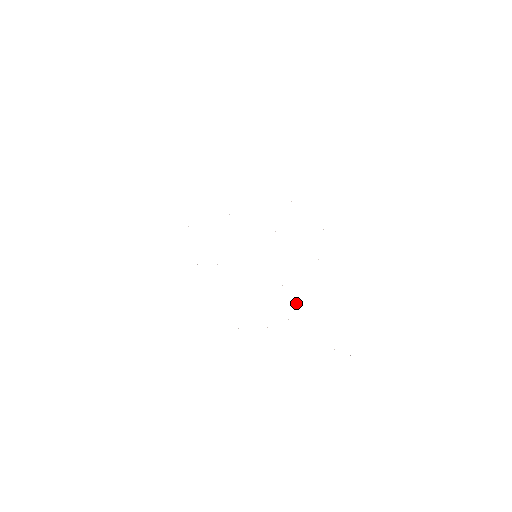
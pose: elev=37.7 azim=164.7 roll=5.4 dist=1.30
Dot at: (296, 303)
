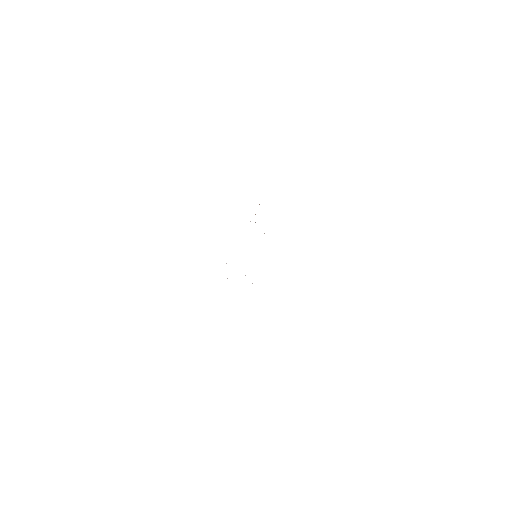
Dot at: occluded
